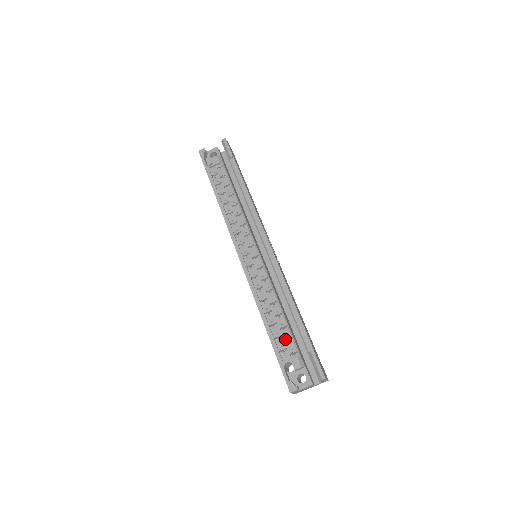
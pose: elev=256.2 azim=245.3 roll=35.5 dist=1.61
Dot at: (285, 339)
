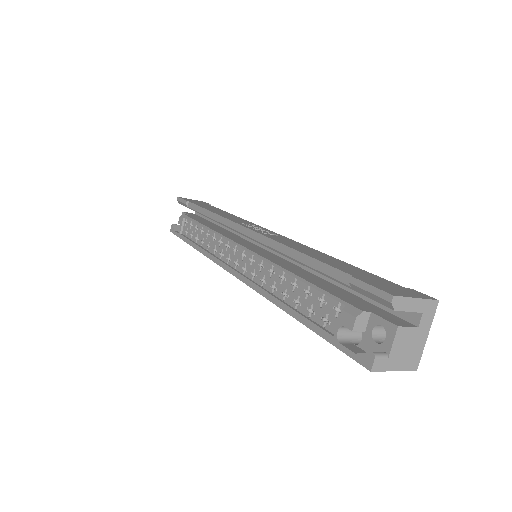
Dot at: (318, 304)
